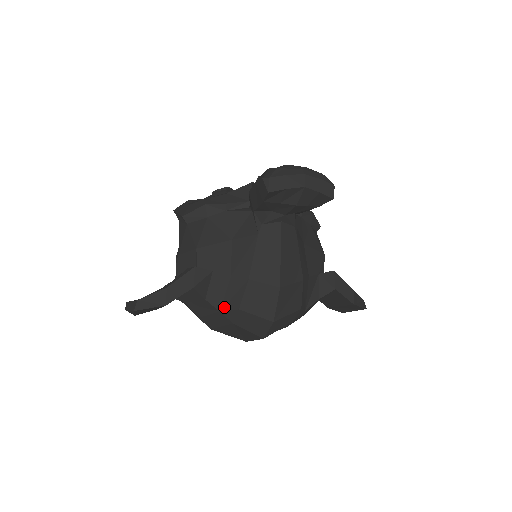
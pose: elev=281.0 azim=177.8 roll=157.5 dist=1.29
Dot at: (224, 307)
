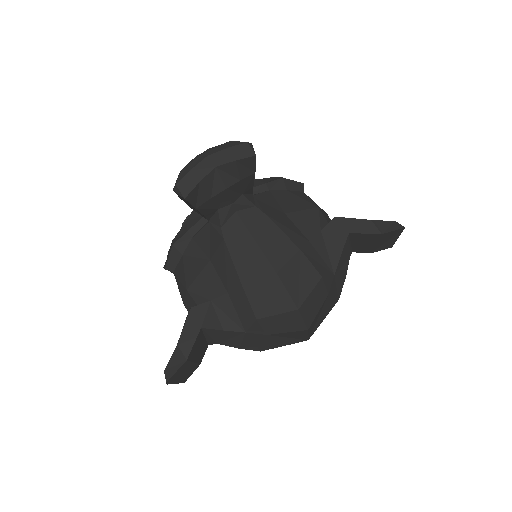
Dot at: (245, 326)
